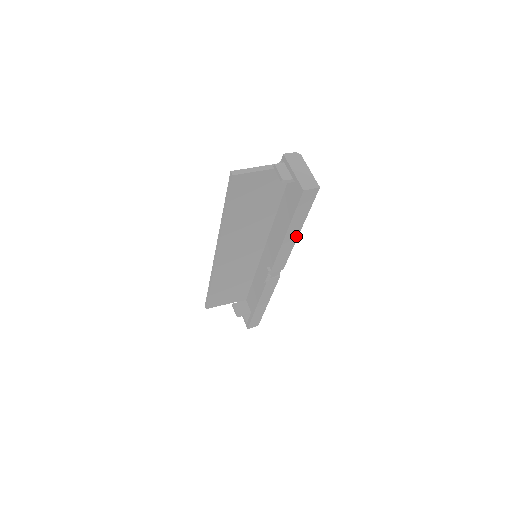
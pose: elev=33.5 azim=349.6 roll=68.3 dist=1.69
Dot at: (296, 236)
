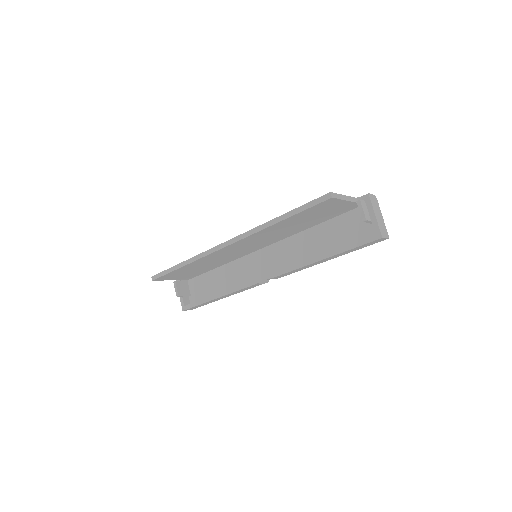
Dot at: (325, 261)
